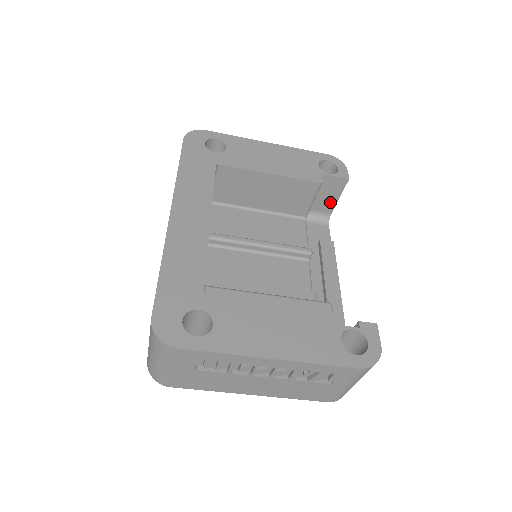
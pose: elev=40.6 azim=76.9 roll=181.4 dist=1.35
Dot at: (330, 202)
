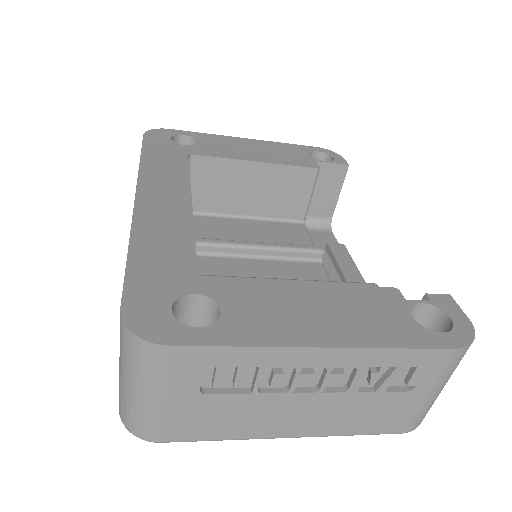
Dot at: (329, 201)
